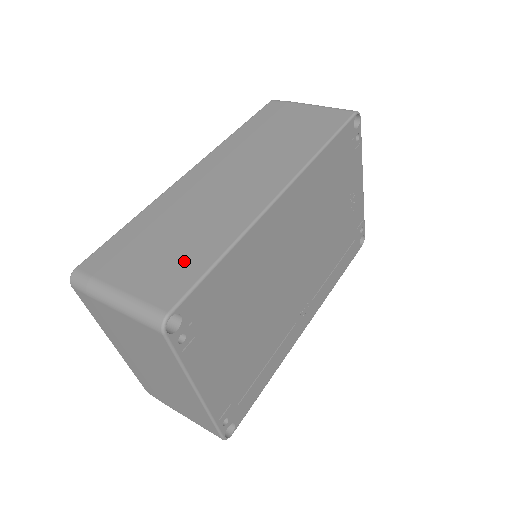
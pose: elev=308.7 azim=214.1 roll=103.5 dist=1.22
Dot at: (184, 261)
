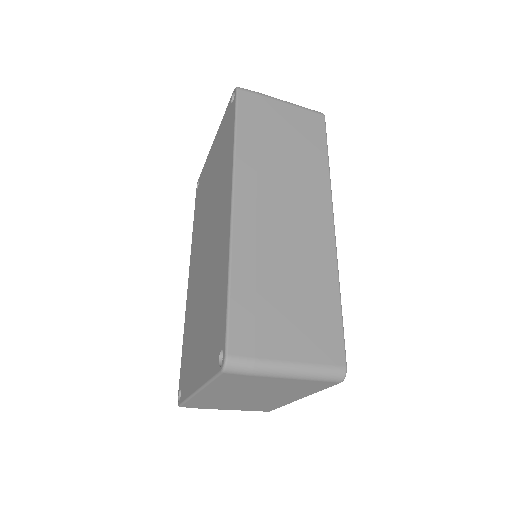
Dot at: (319, 314)
